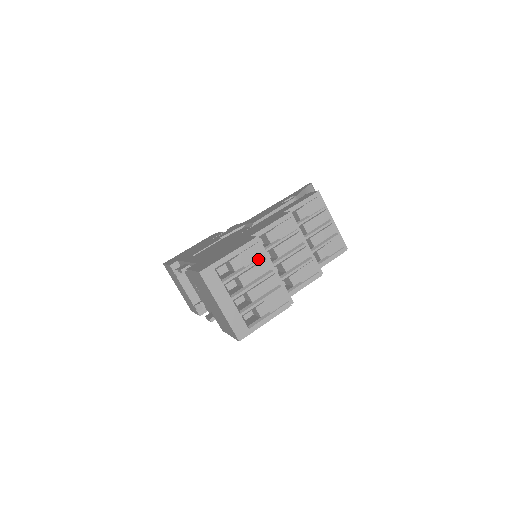
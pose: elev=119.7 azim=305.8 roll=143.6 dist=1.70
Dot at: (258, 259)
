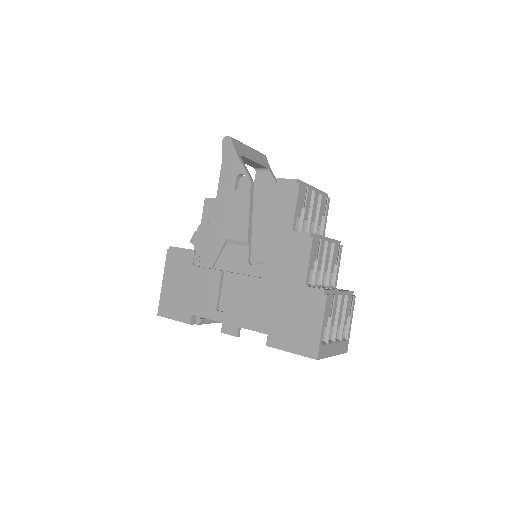
Dot at: (333, 302)
